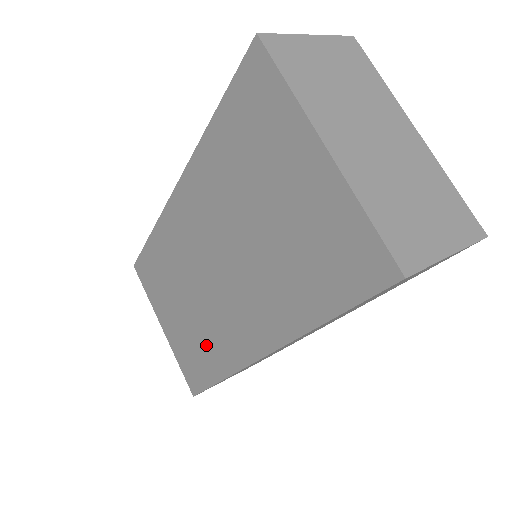
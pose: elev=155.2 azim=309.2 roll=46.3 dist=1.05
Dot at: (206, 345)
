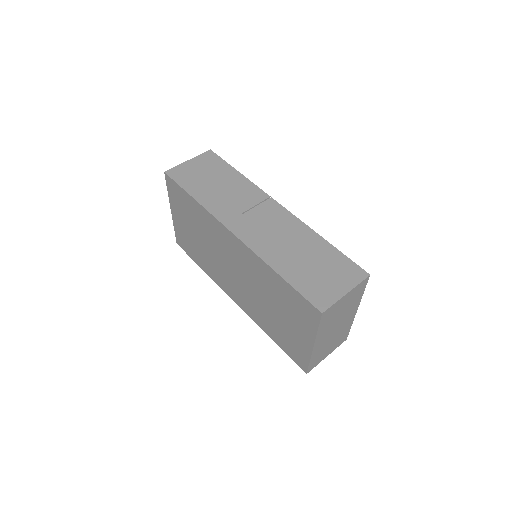
Dot at: (204, 259)
